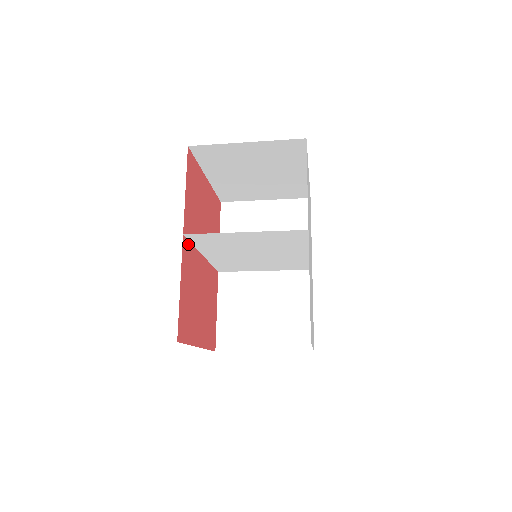
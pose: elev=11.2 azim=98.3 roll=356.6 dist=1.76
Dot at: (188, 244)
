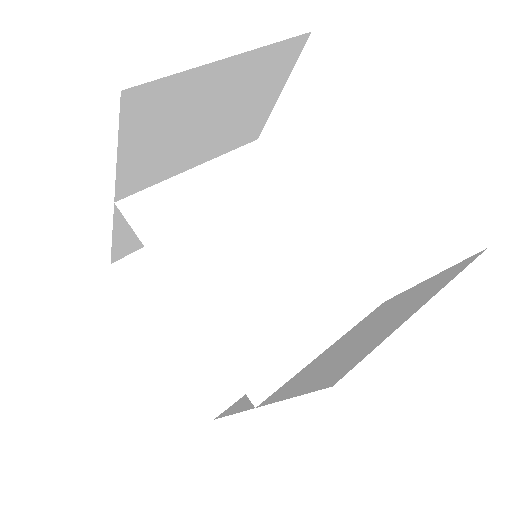
Dot at: occluded
